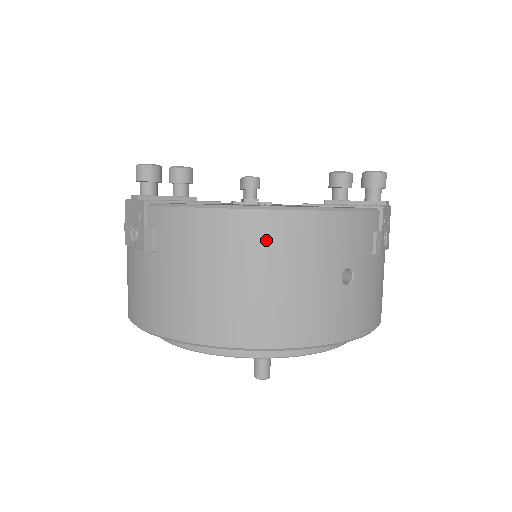
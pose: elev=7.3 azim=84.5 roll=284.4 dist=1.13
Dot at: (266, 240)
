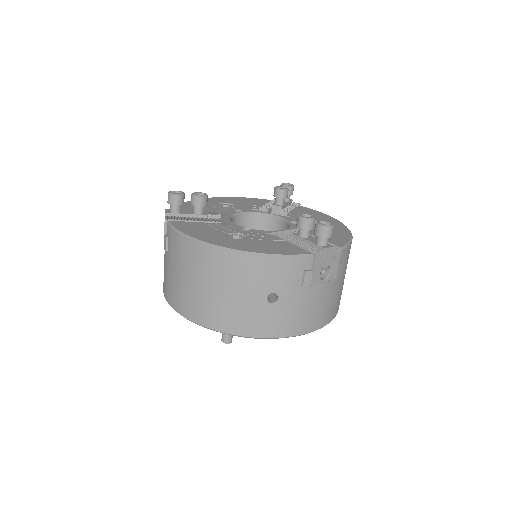
Dot at: (215, 266)
